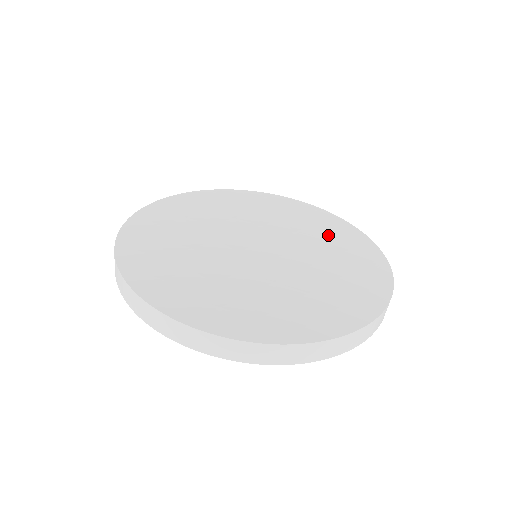
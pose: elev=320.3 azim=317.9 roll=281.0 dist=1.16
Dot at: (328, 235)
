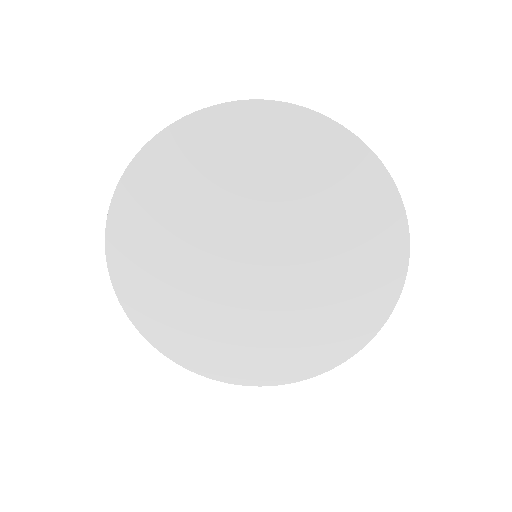
Dot at: occluded
